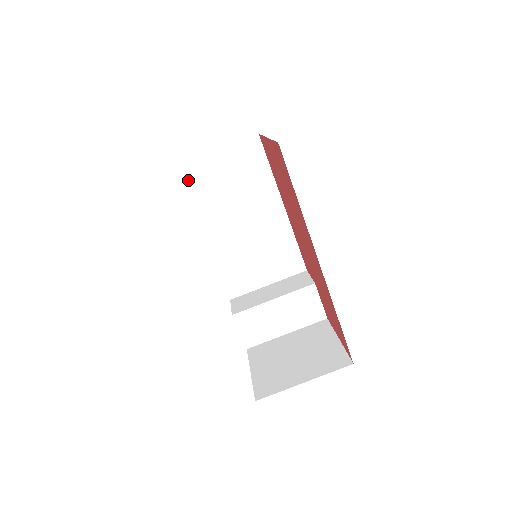
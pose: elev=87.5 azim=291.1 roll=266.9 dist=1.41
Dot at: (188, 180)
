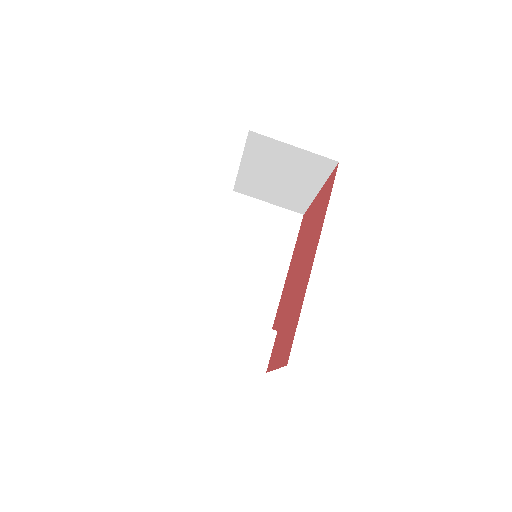
Dot at: (236, 205)
